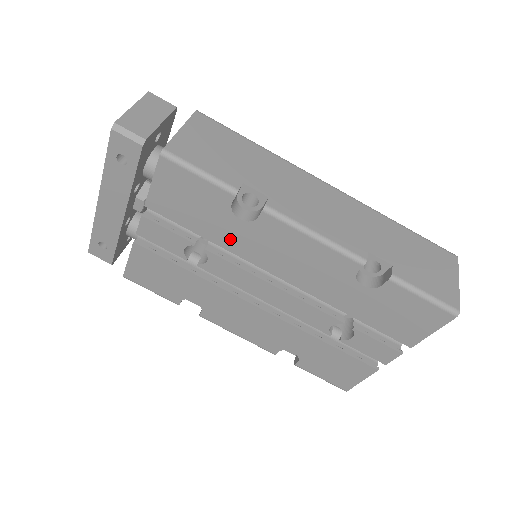
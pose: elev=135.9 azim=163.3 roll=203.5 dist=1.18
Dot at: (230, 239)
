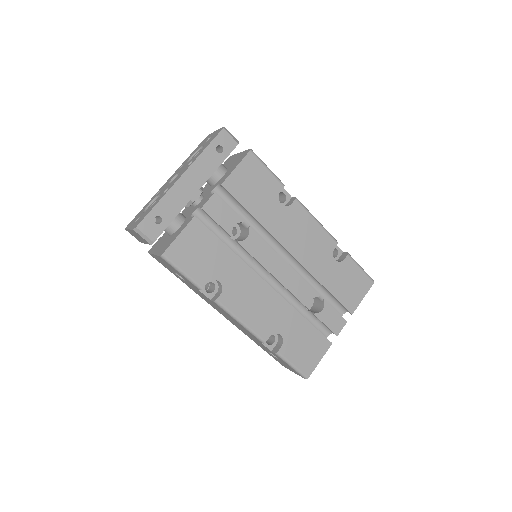
Dot at: (270, 219)
